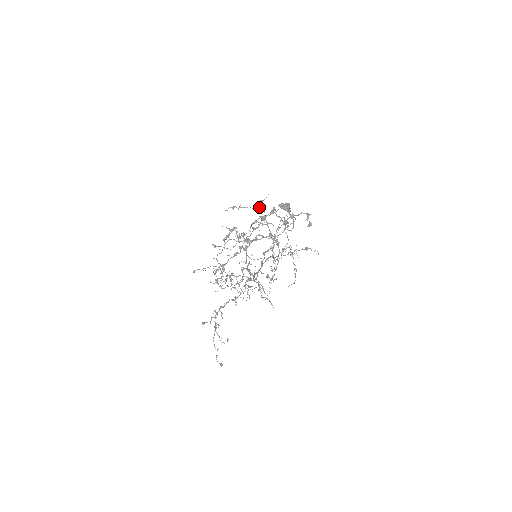
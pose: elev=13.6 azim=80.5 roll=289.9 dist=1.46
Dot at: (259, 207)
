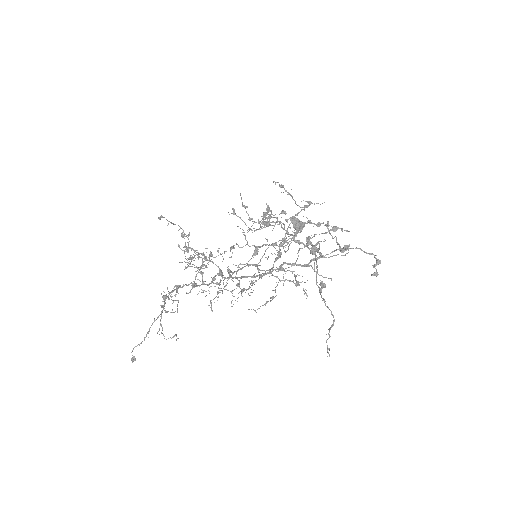
Dot at: (302, 207)
